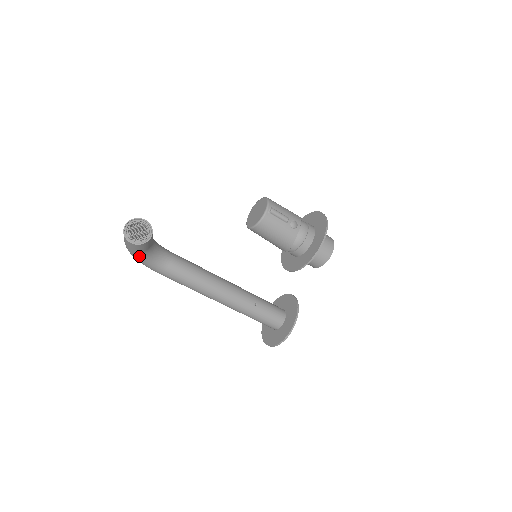
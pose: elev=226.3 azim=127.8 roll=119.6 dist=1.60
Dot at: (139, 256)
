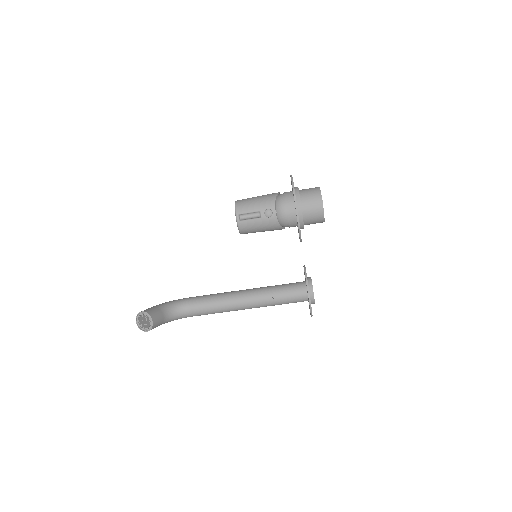
Dot at: occluded
